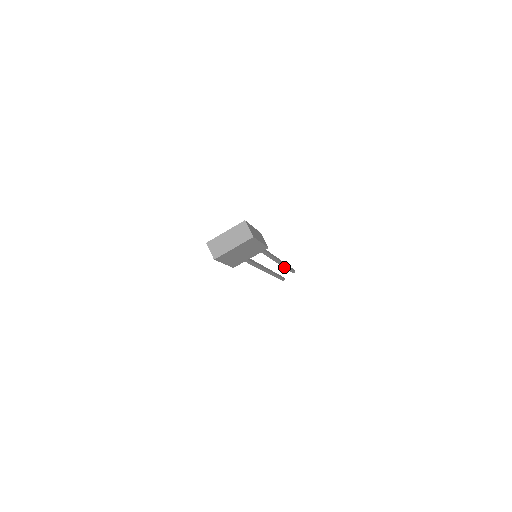
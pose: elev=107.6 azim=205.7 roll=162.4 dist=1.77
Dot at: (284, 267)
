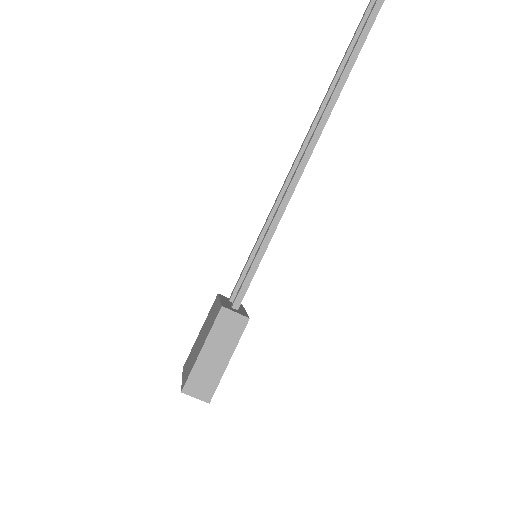
Dot at: (337, 95)
